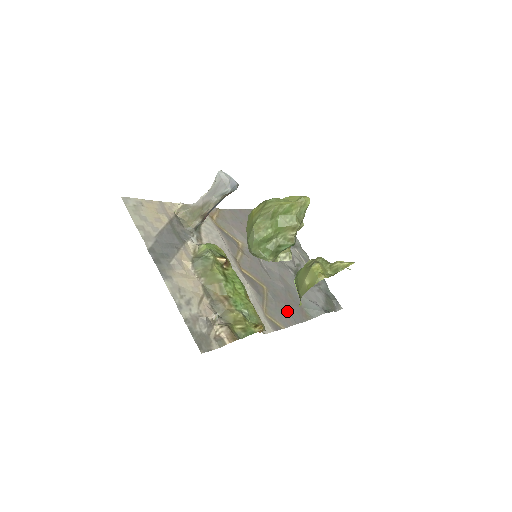
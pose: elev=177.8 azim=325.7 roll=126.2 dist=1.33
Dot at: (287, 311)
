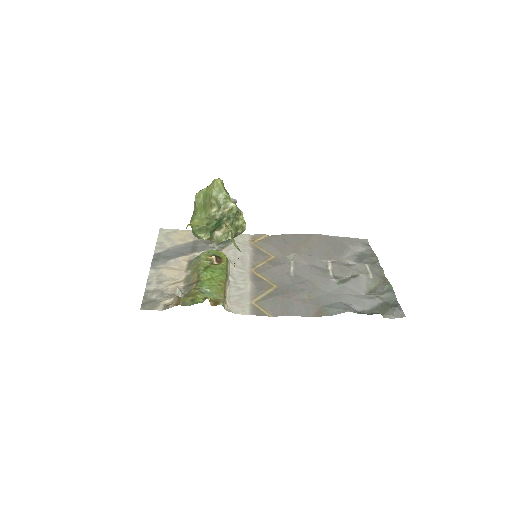
Dot at: (288, 305)
